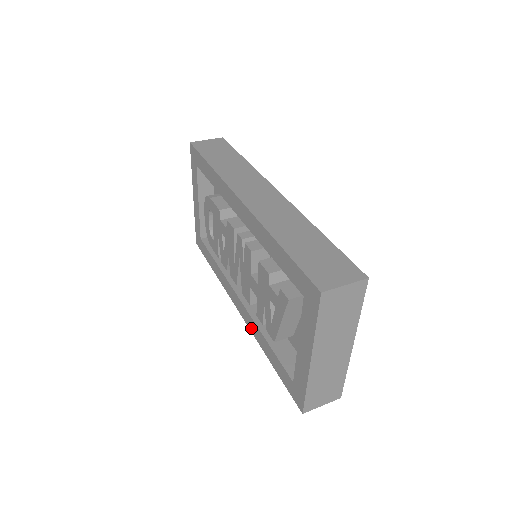
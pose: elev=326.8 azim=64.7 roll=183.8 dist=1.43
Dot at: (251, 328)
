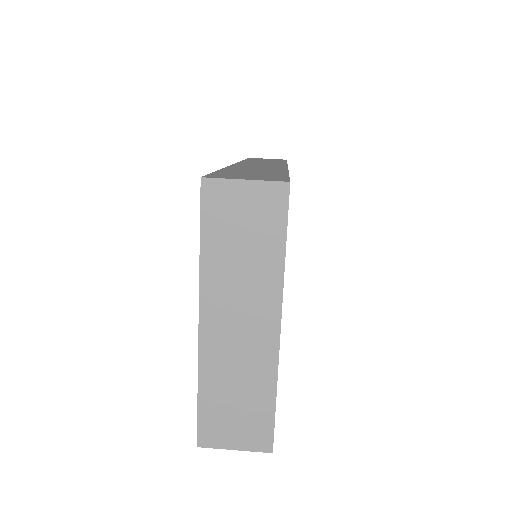
Dot at: occluded
